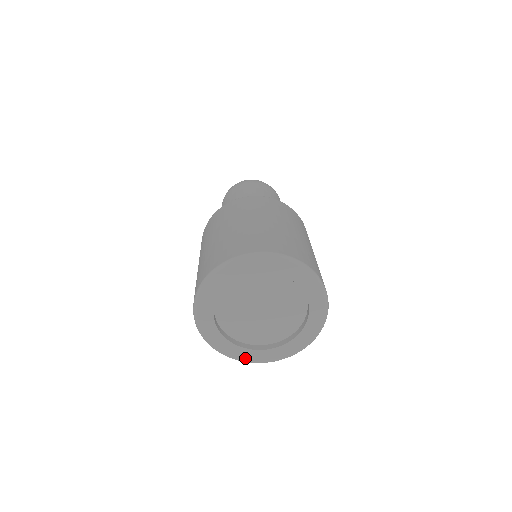
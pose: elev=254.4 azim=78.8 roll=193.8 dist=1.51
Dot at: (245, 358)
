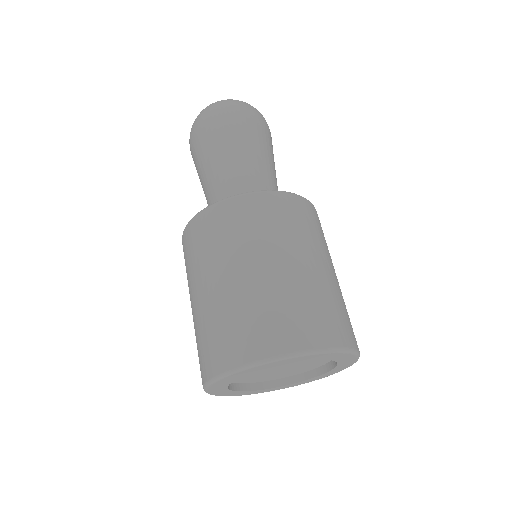
Dot at: (281, 388)
